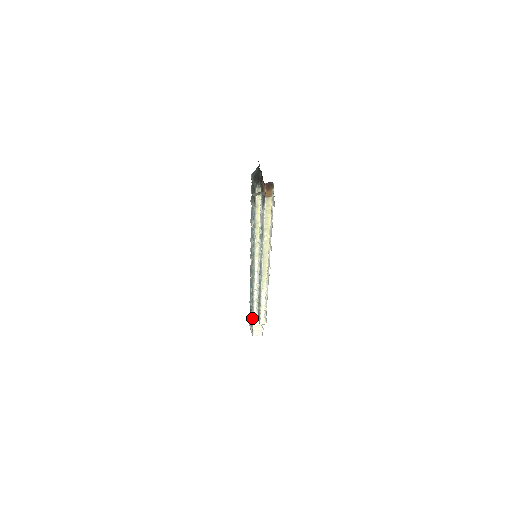
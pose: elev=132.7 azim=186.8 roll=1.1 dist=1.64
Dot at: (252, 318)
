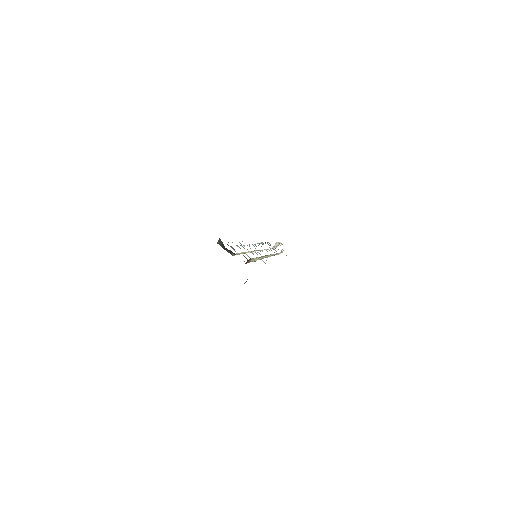
Dot at: (269, 247)
